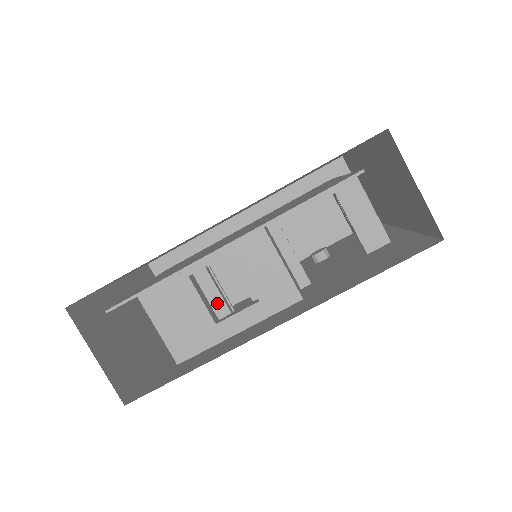
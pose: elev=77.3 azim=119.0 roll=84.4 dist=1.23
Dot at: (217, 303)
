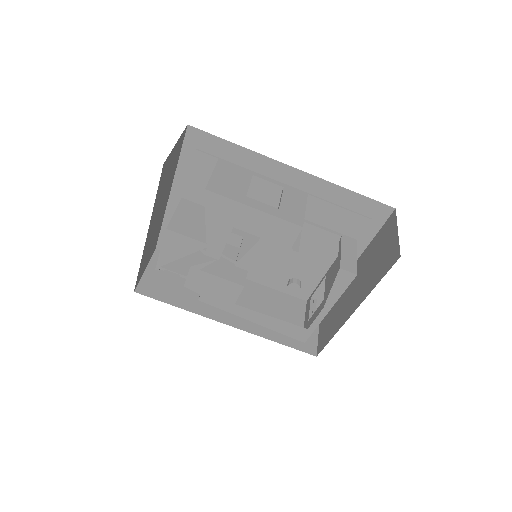
Dot at: occluded
